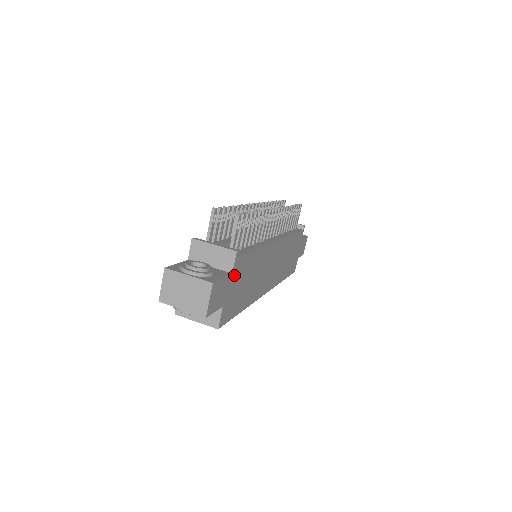
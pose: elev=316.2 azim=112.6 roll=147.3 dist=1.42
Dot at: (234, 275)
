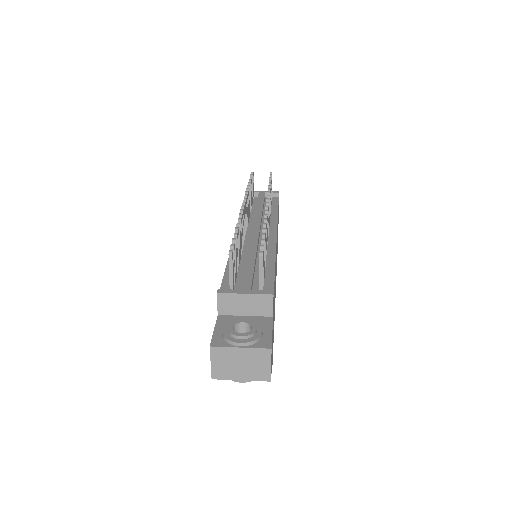
Dot at: (273, 315)
